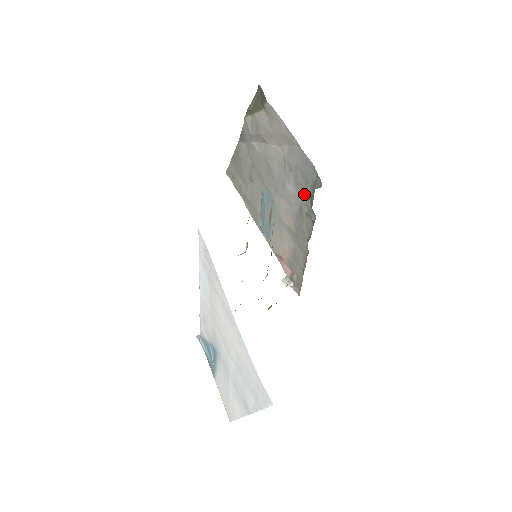
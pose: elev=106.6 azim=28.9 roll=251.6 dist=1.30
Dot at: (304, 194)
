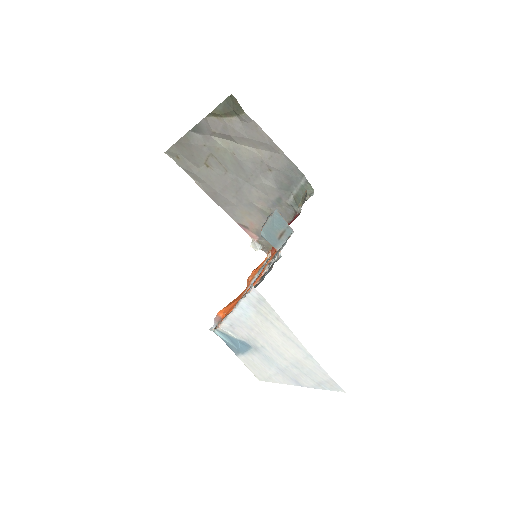
Dot at: (286, 190)
